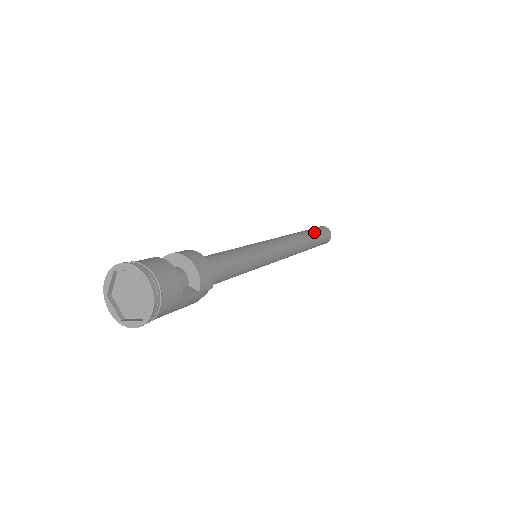
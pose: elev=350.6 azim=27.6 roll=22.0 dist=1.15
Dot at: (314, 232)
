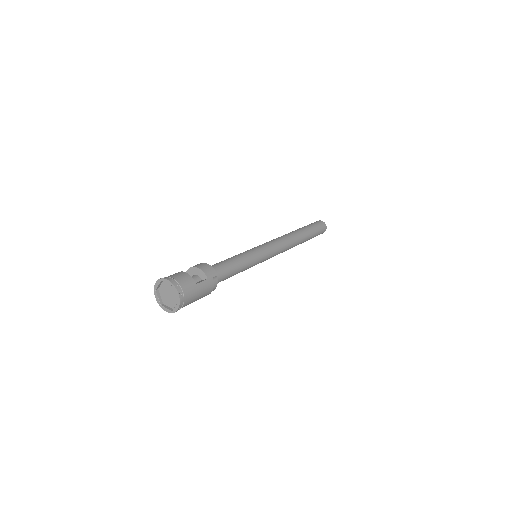
Dot at: (304, 227)
